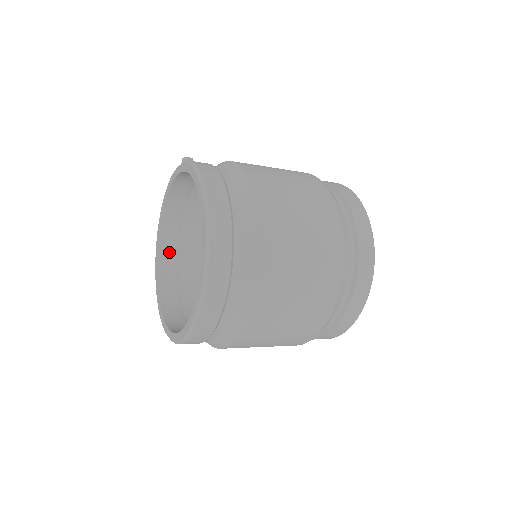
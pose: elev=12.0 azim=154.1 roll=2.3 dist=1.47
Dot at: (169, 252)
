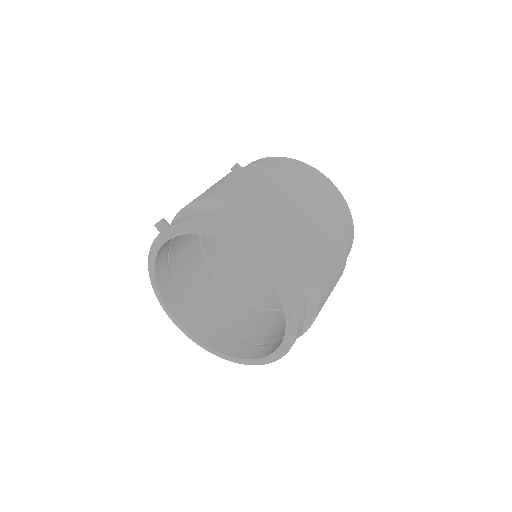
Dot at: (178, 306)
